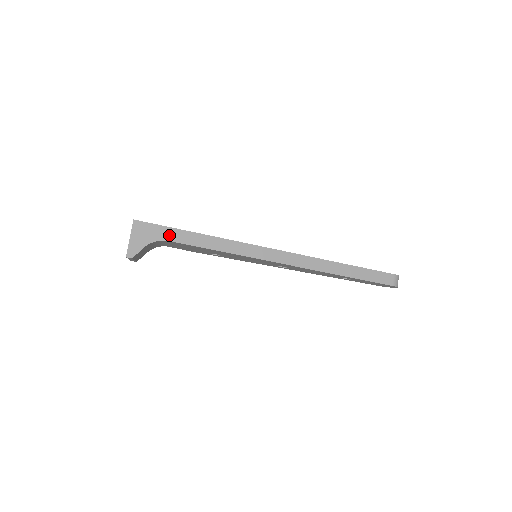
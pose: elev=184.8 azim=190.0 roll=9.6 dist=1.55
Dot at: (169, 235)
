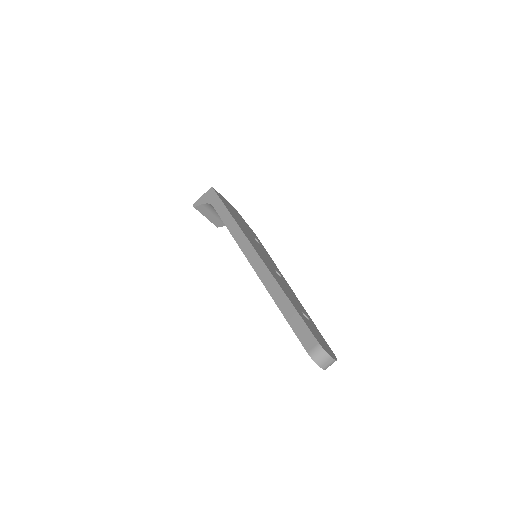
Dot at: (216, 203)
